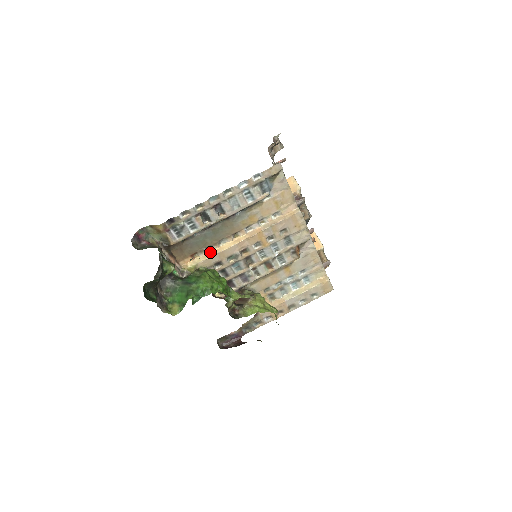
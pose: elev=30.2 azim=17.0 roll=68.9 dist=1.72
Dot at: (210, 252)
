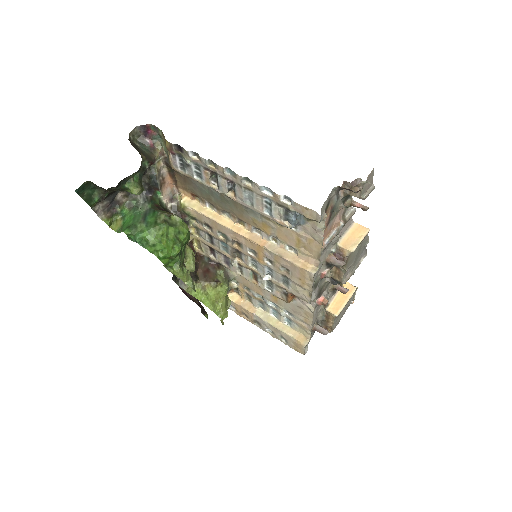
Dot at: (210, 209)
